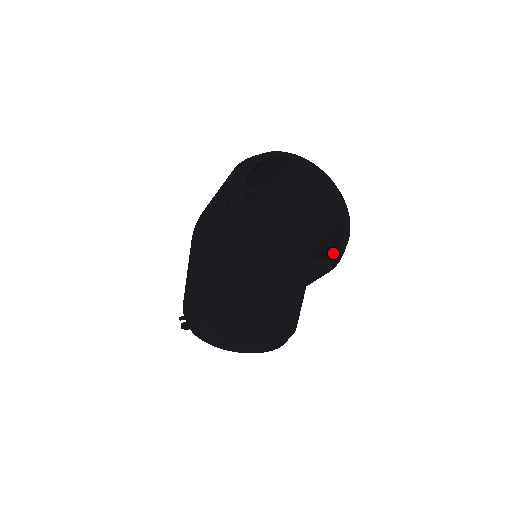
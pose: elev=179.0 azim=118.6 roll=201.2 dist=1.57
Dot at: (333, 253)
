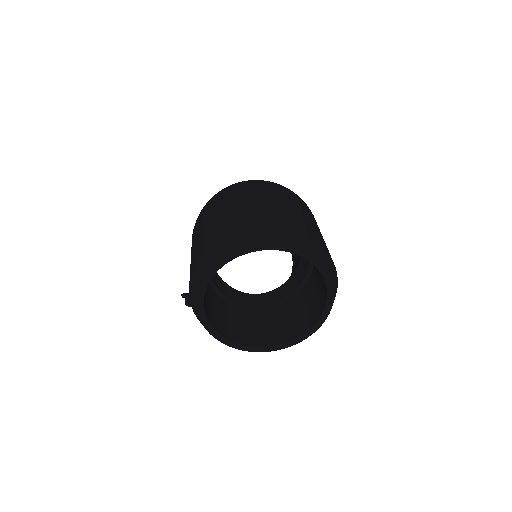
Dot at: (293, 340)
